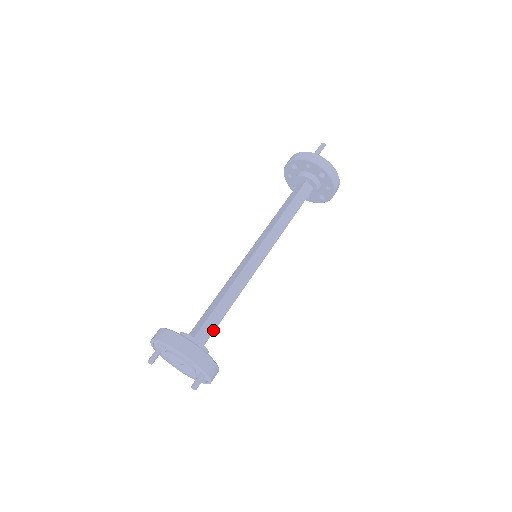
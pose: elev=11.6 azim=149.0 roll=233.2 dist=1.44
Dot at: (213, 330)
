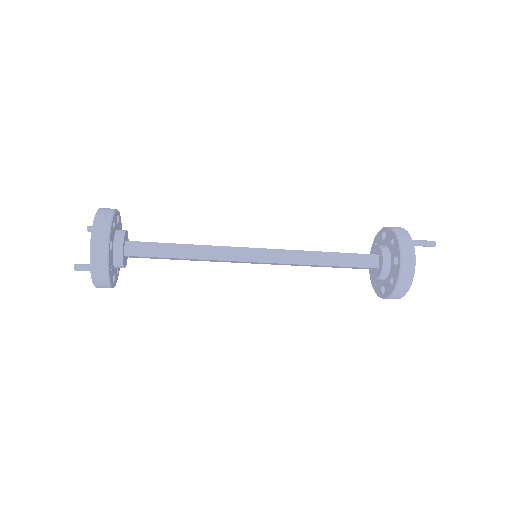
Dot at: (147, 255)
